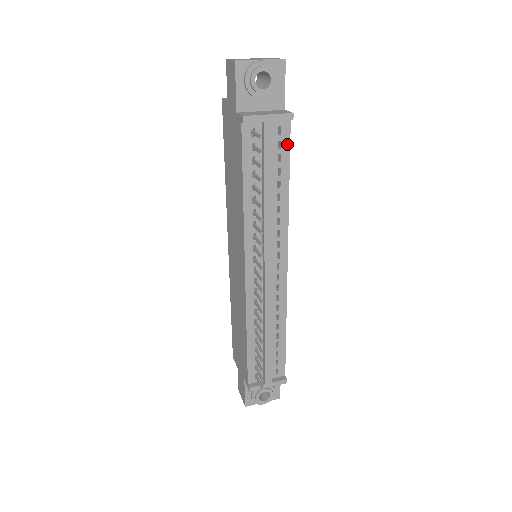
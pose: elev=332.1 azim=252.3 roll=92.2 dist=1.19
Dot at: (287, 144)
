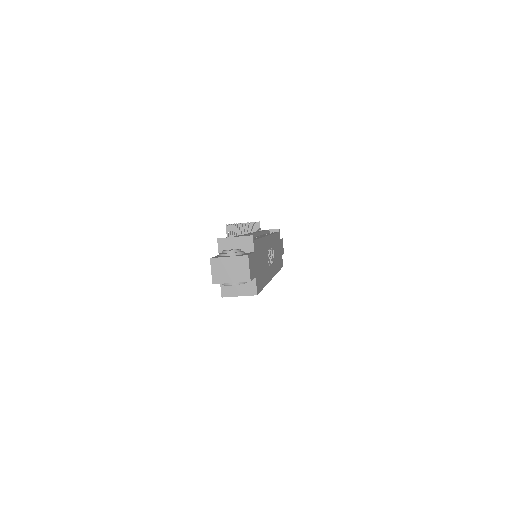
Dot at: occluded
